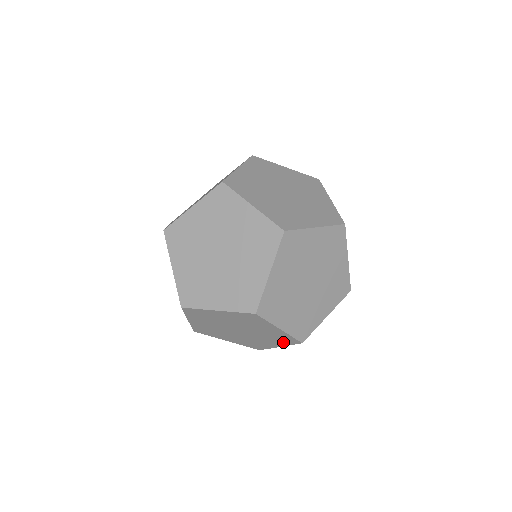
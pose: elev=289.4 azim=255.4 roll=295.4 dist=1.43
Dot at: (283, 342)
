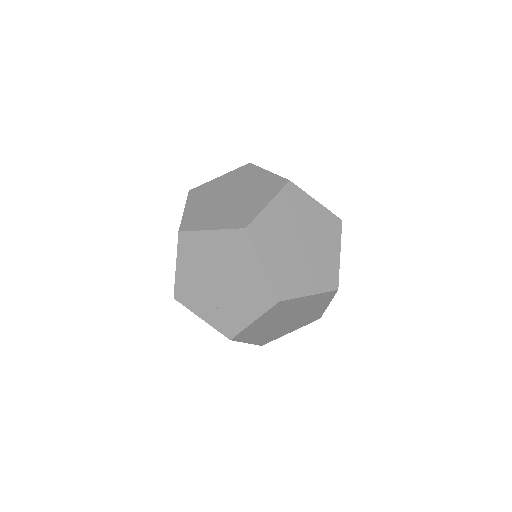
Dot at: occluded
